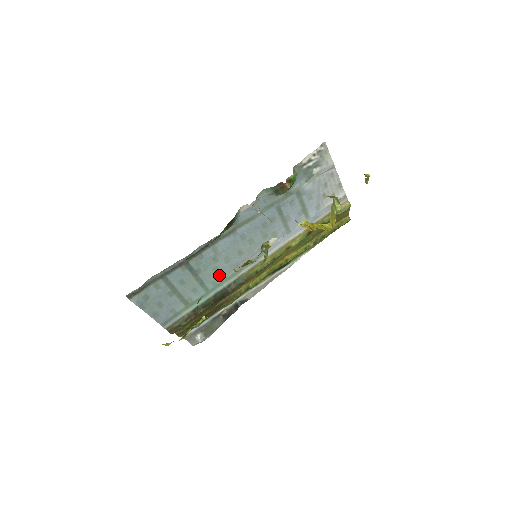
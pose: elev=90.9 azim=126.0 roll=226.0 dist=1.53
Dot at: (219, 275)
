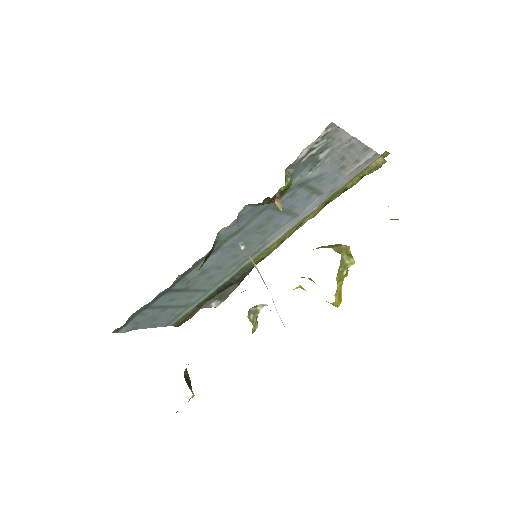
Dot at: (215, 278)
